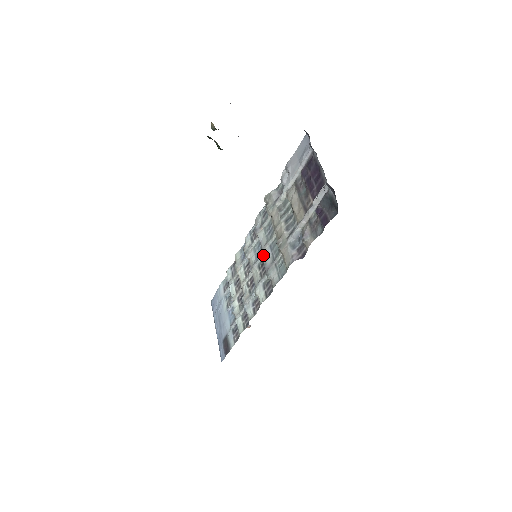
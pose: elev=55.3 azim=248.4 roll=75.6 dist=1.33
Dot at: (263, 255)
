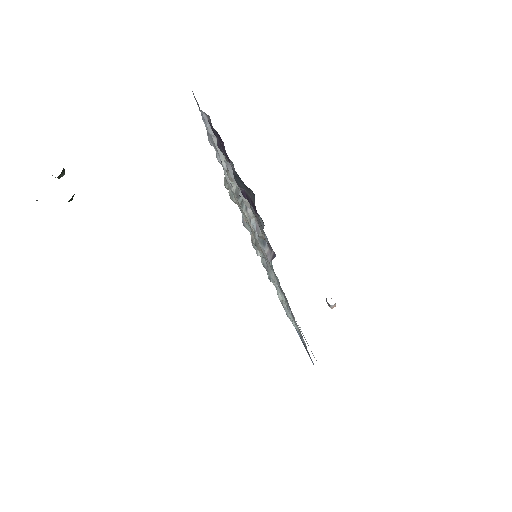
Dot at: occluded
